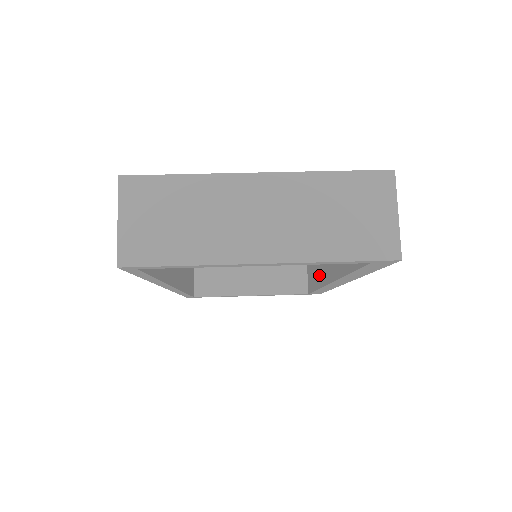
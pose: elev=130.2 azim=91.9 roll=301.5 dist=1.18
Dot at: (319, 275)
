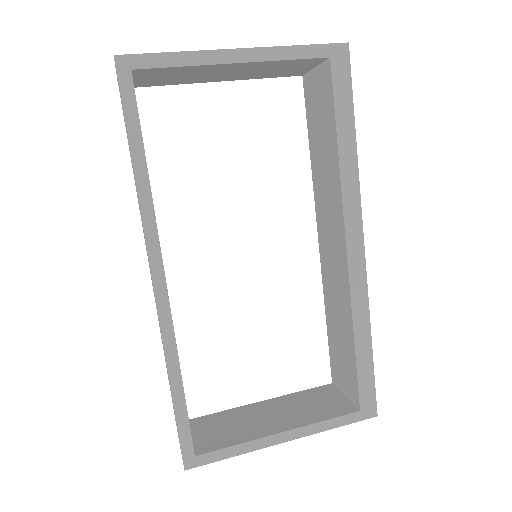
Dot at: (343, 305)
